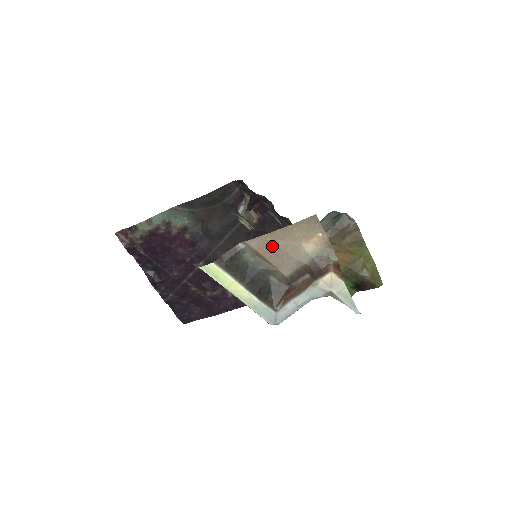
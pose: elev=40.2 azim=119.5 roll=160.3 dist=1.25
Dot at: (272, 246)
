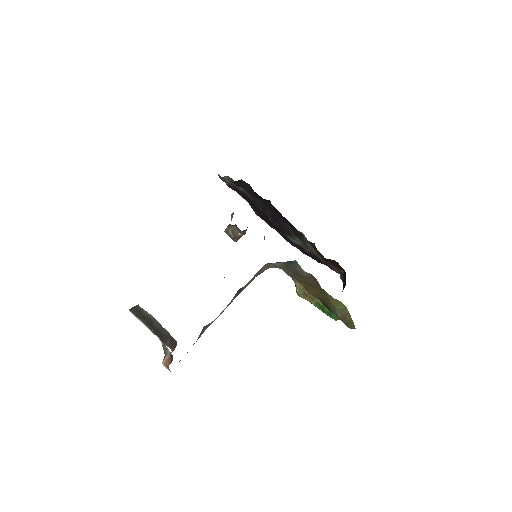
Dot at: occluded
